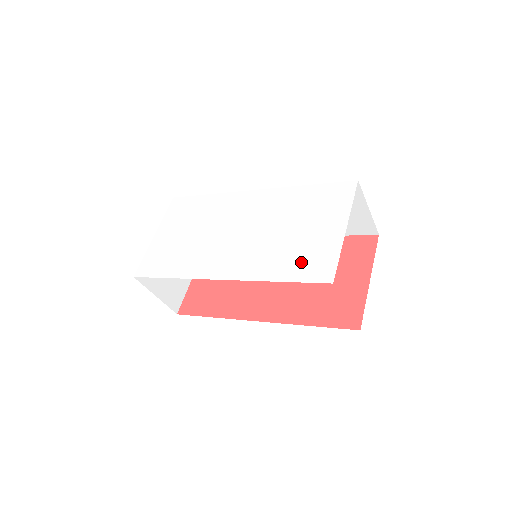
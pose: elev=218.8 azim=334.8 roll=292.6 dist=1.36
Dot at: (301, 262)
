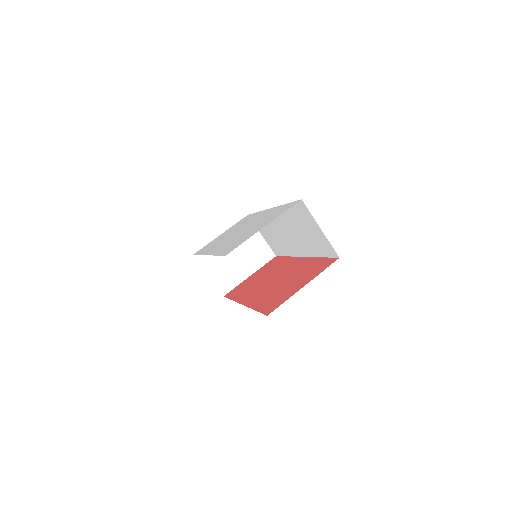
Dot at: (232, 245)
